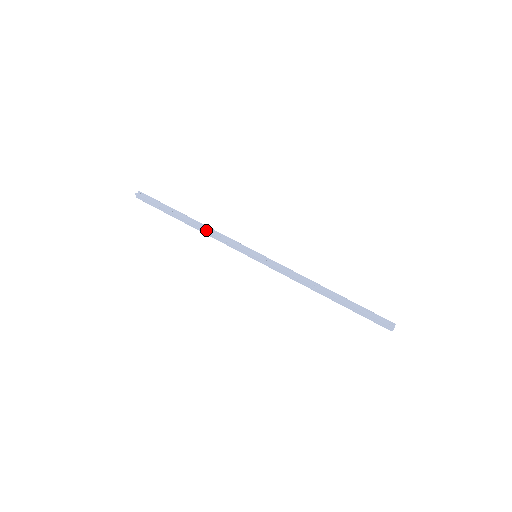
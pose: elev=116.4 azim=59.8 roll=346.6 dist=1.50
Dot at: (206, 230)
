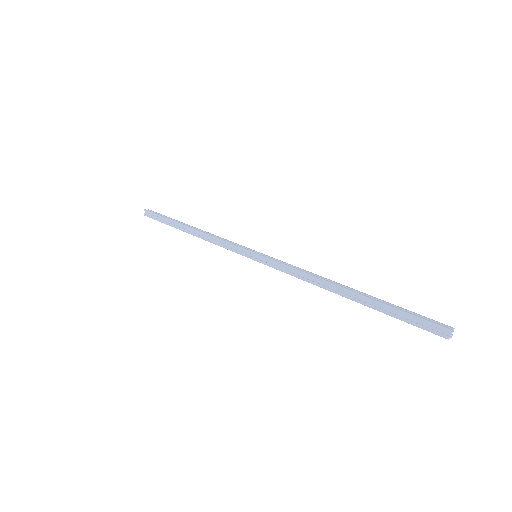
Dot at: (205, 233)
